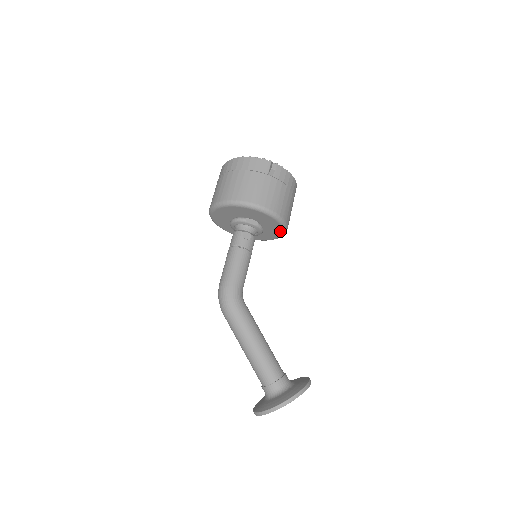
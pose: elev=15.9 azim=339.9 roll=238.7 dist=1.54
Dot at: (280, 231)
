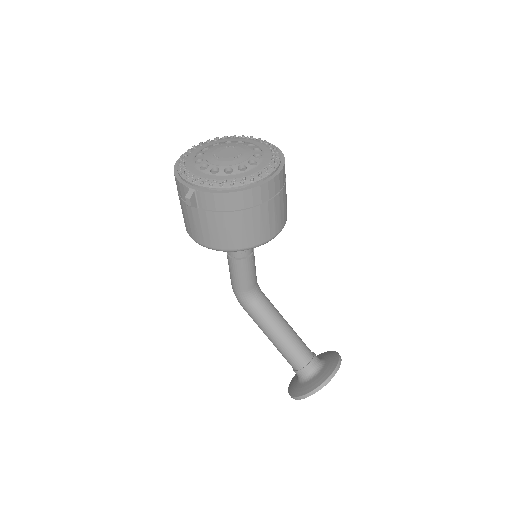
Dot at: occluded
